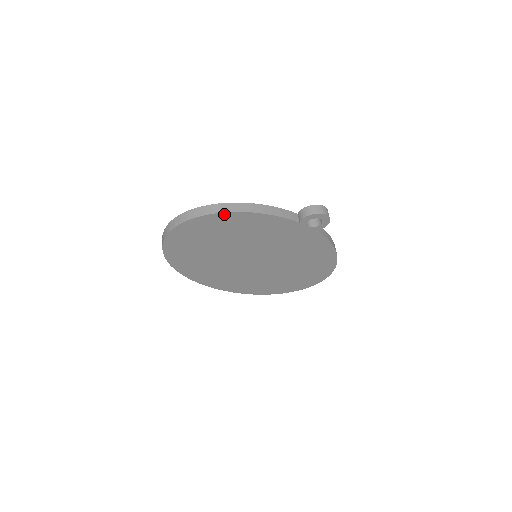
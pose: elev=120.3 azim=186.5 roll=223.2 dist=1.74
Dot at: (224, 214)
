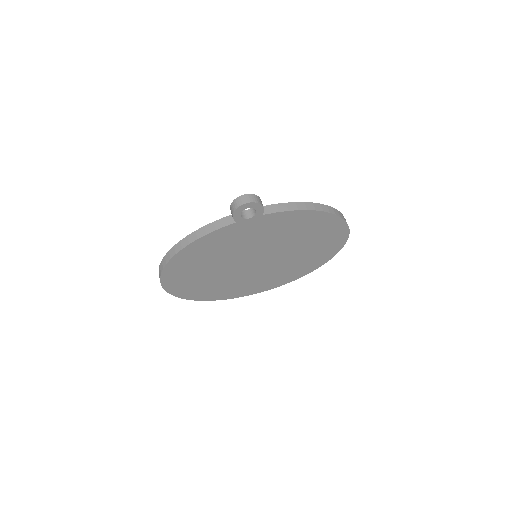
Dot at: (174, 258)
